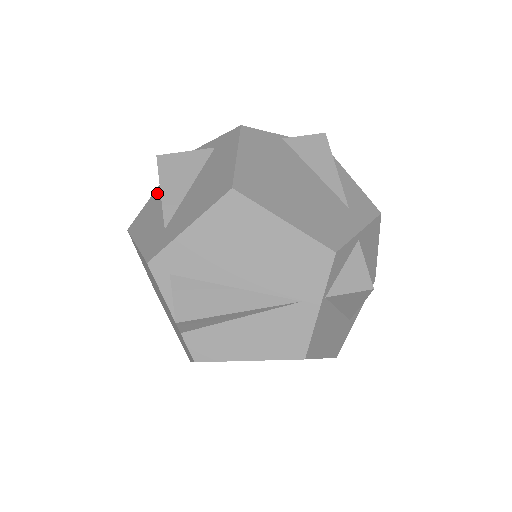
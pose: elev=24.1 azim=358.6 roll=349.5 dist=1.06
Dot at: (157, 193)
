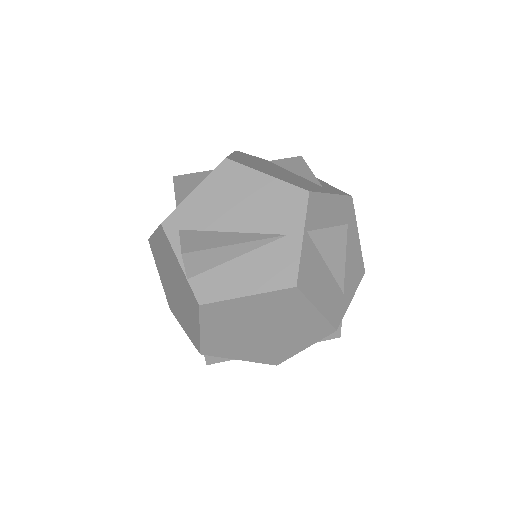
Dot at: occluded
